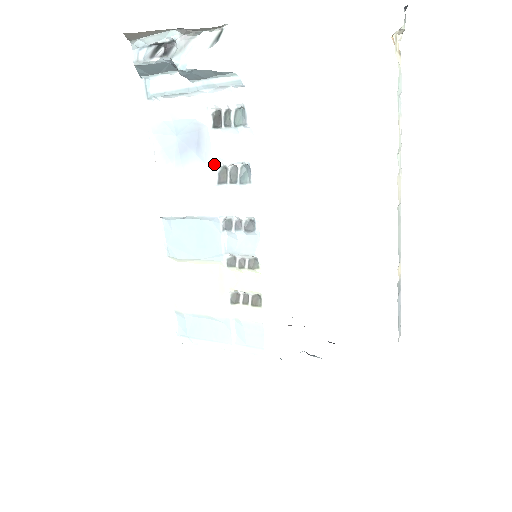
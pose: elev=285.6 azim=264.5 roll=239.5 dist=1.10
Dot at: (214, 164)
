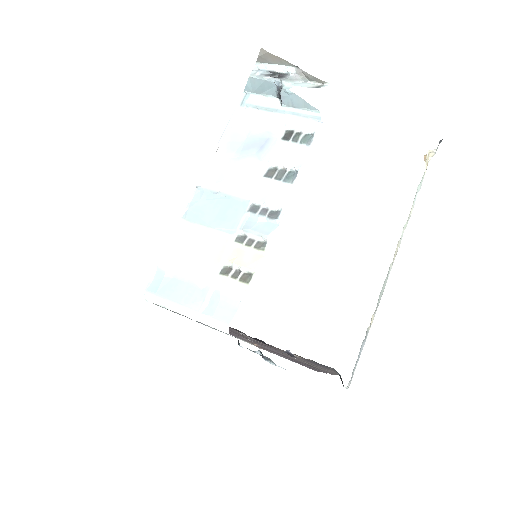
Dot at: (269, 162)
